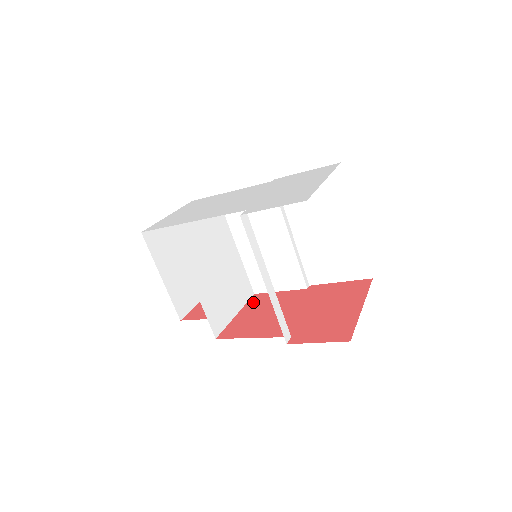
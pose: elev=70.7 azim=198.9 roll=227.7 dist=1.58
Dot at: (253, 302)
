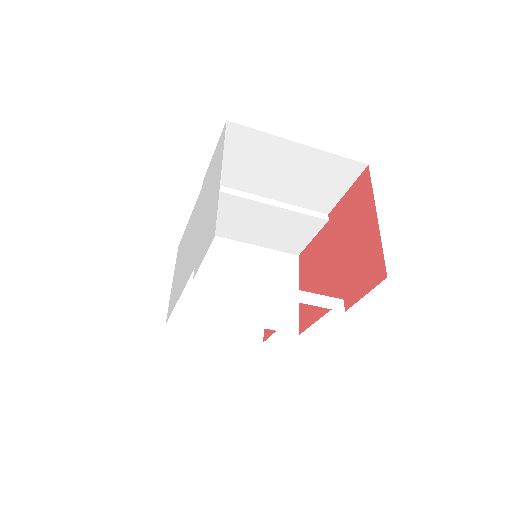
Dot at: (302, 268)
